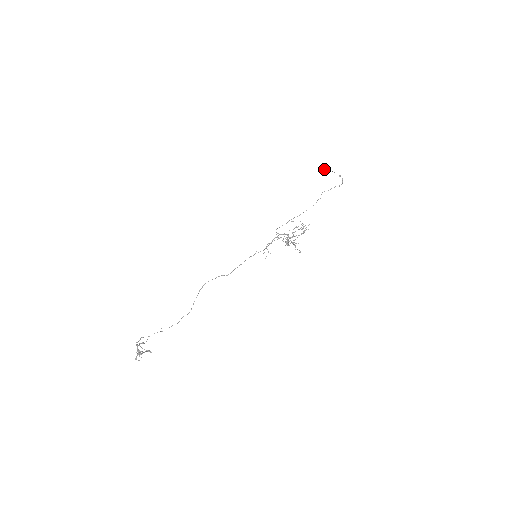
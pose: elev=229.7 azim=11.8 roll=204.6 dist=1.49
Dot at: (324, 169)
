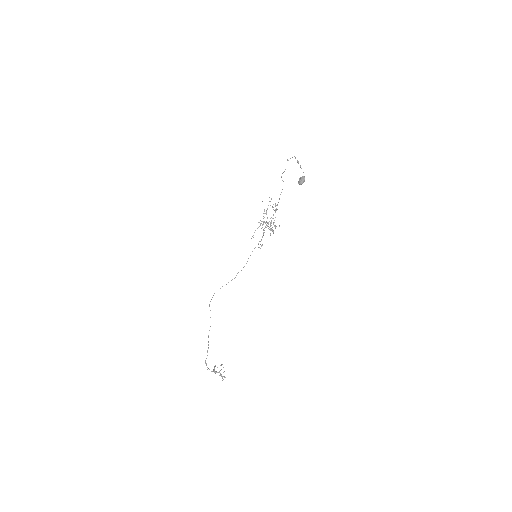
Dot at: occluded
